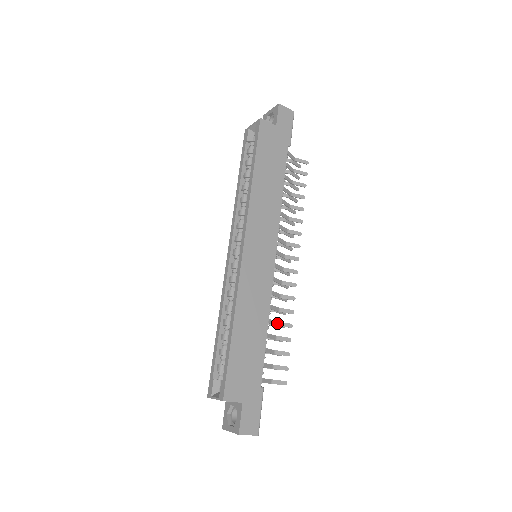
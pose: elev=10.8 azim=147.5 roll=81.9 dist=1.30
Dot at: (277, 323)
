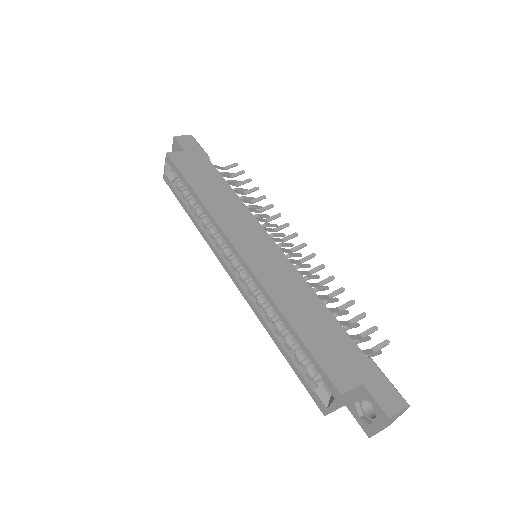
Dot at: (327, 296)
